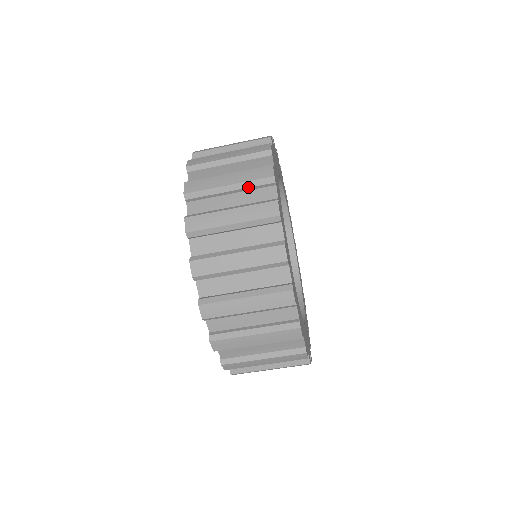
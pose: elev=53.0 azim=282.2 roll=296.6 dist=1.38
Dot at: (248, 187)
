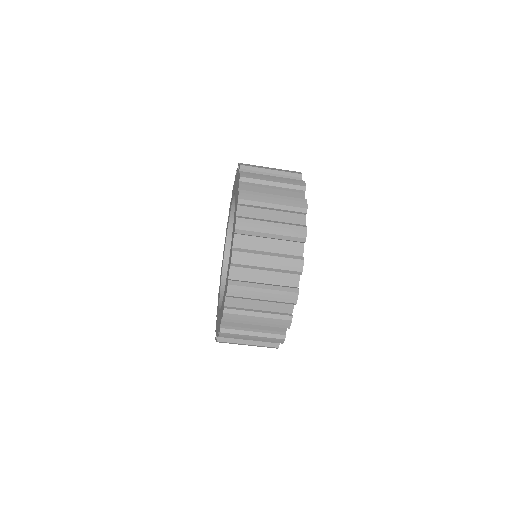
Dot at: (286, 187)
